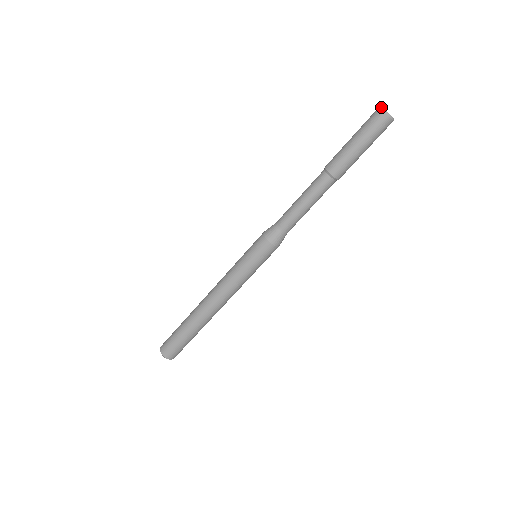
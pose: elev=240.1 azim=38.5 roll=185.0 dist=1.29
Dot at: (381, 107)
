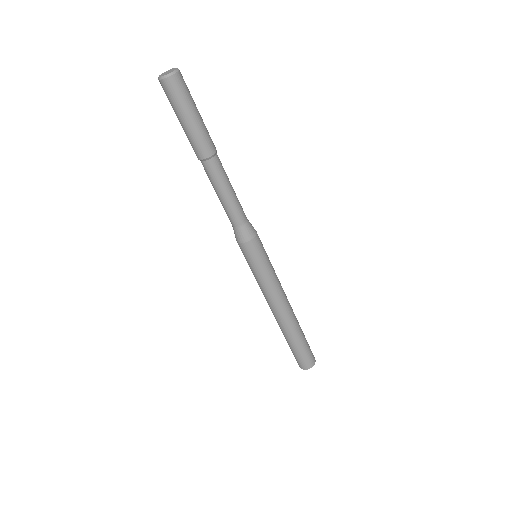
Dot at: (158, 78)
